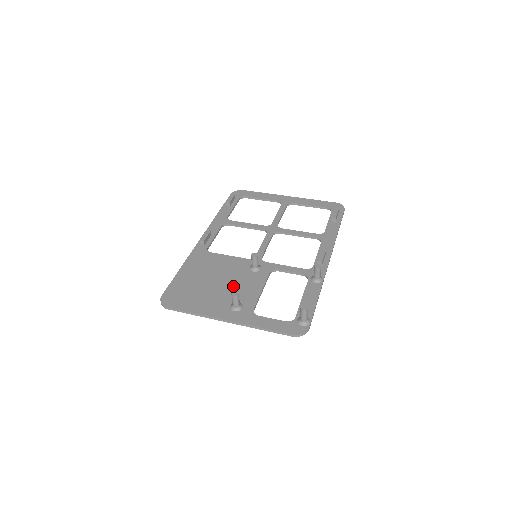
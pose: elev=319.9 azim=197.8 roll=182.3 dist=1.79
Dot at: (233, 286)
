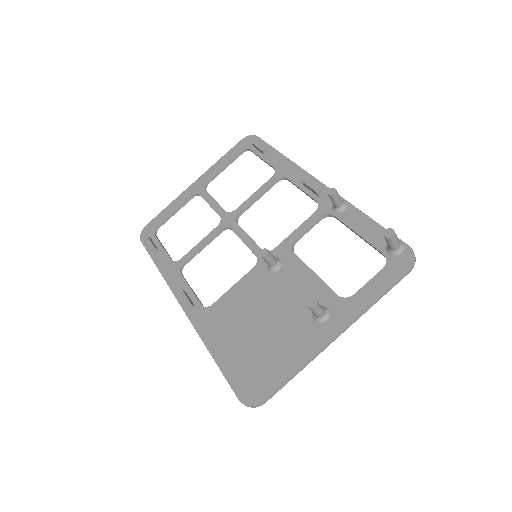
Dot at: (285, 303)
